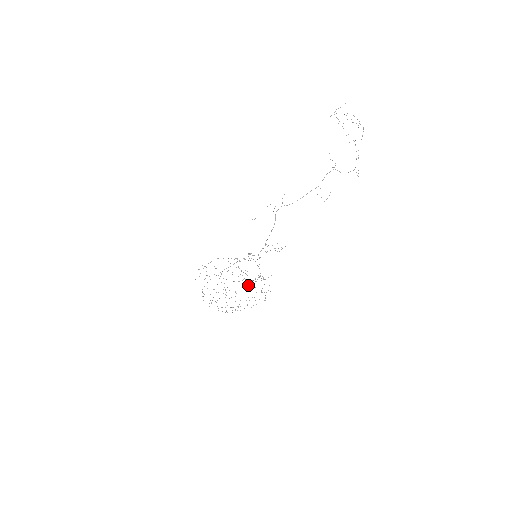
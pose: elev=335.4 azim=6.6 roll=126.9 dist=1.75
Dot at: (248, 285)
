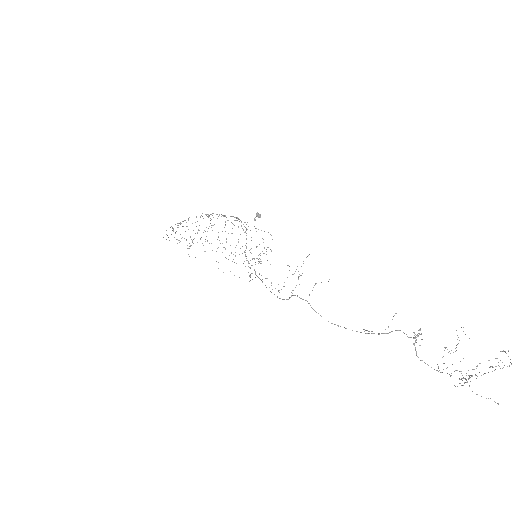
Dot at: (243, 230)
